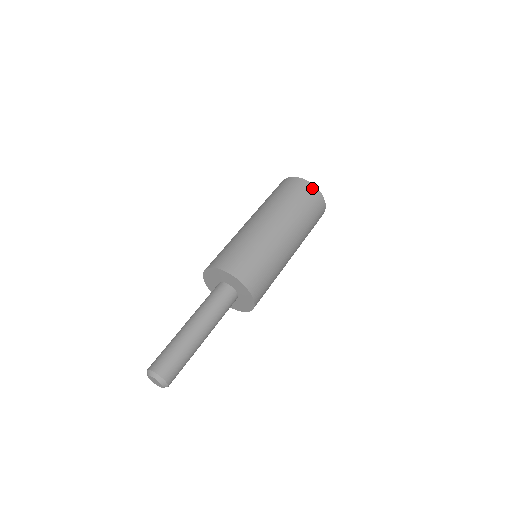
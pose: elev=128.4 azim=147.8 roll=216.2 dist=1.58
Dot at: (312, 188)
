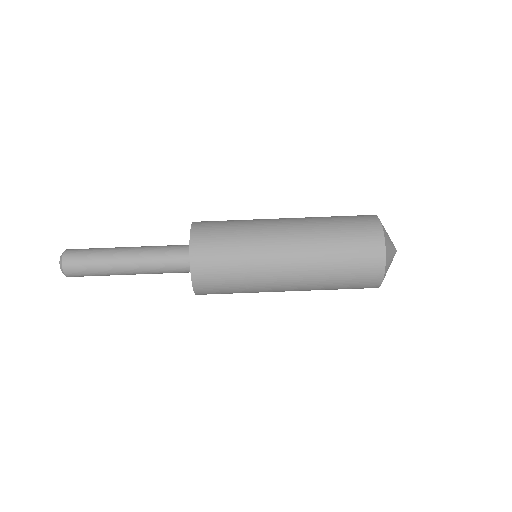
Dot at: (378, 273)
